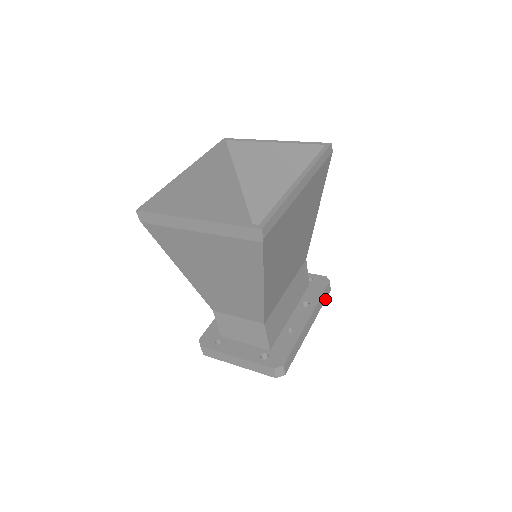
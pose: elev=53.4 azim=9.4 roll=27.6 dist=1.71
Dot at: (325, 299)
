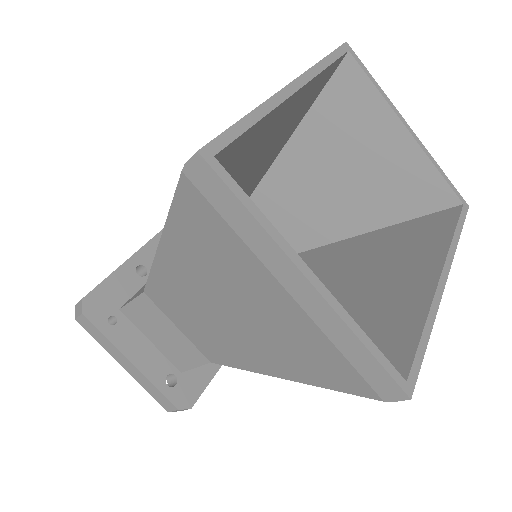
Dot at: occluded
